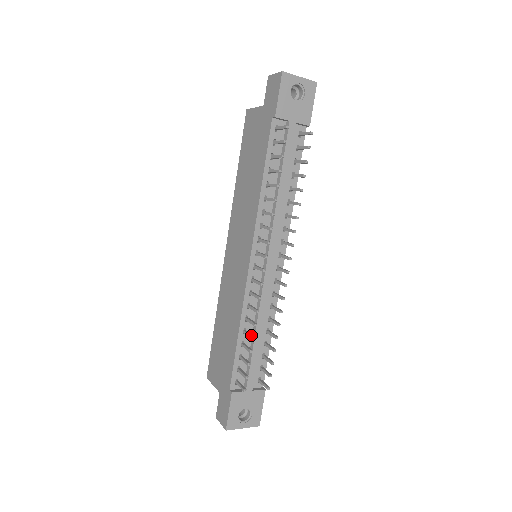
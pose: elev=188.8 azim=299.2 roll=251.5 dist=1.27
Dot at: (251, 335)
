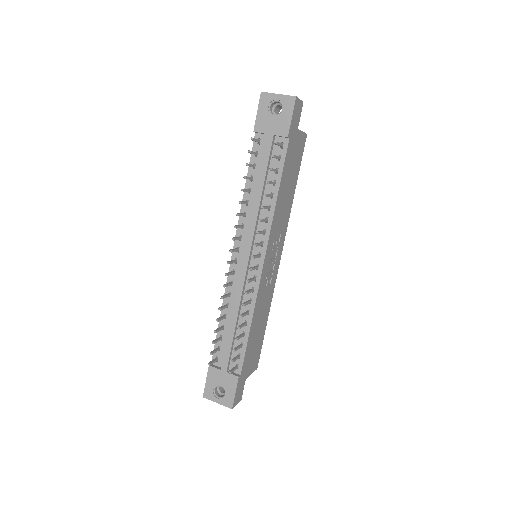
Dot at: (219, 318)
